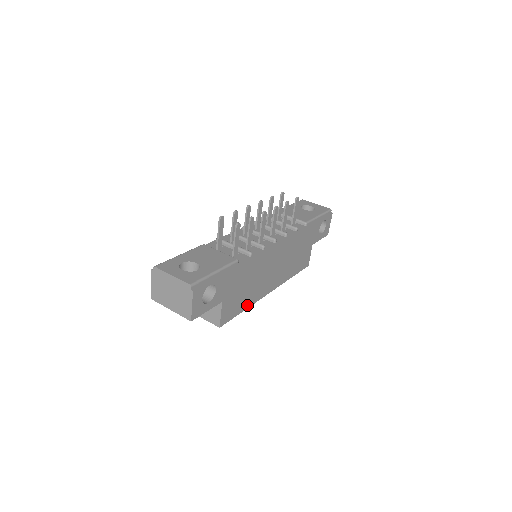
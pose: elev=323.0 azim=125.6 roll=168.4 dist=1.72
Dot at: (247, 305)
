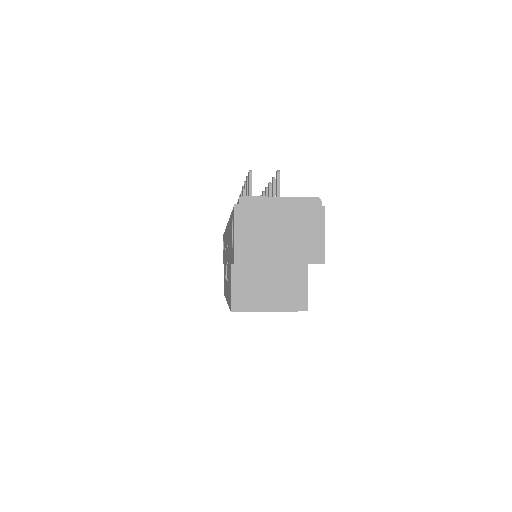
Dot at: occluded
